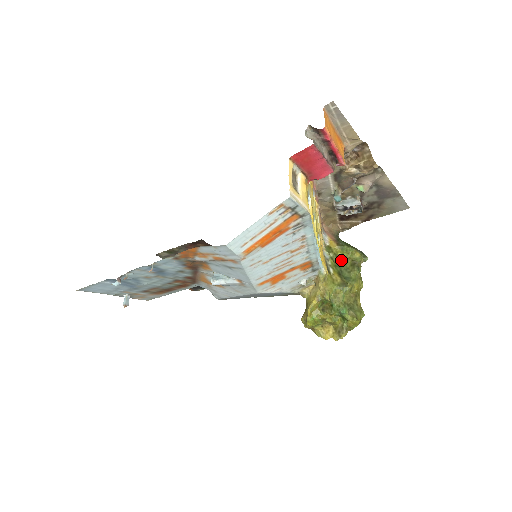
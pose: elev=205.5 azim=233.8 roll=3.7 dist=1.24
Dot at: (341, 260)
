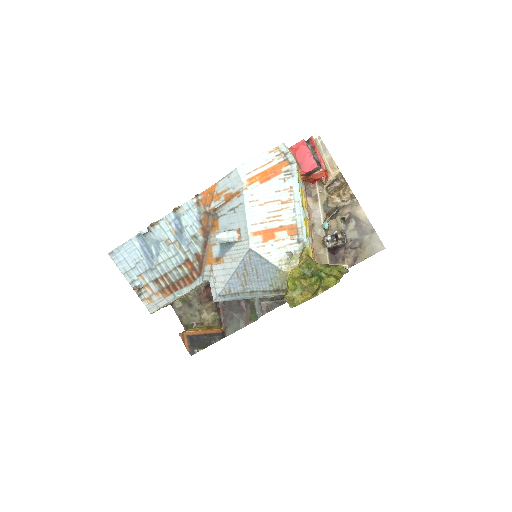
Dot at: occluded
